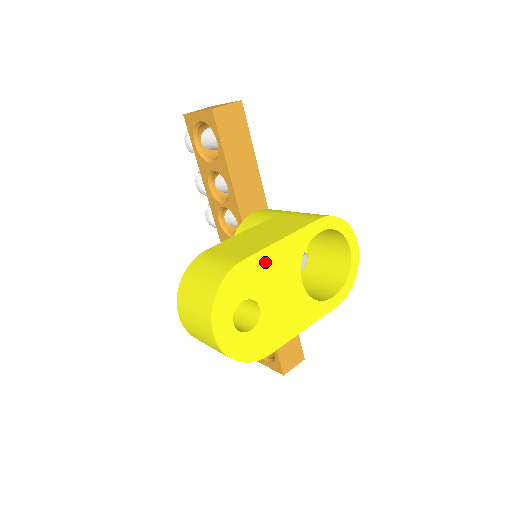
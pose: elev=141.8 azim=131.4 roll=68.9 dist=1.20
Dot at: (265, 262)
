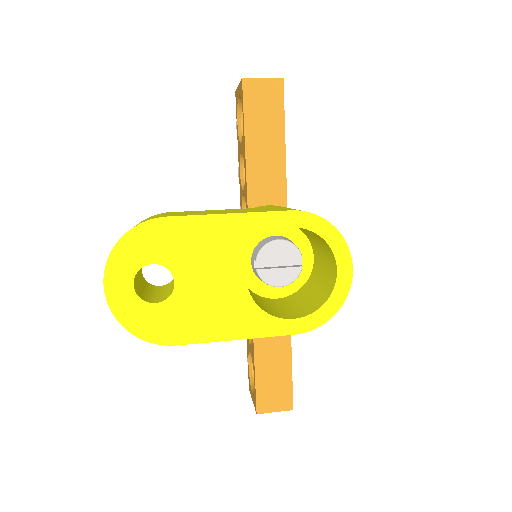
Dot at: (196, 231)
